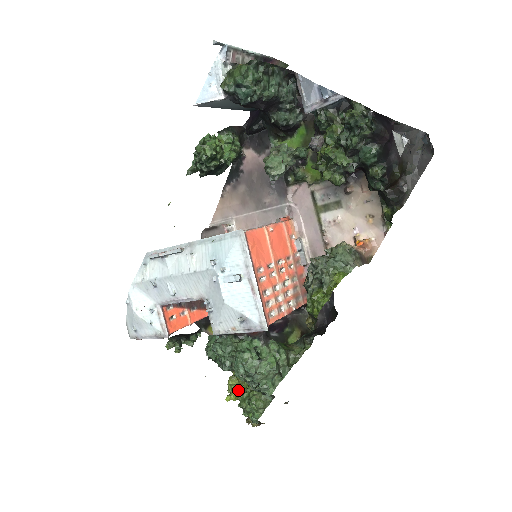
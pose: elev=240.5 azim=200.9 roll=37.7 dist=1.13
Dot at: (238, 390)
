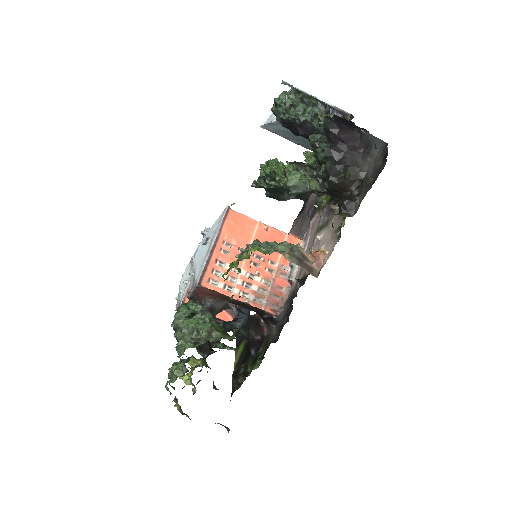
Dot at: (191, 374)
